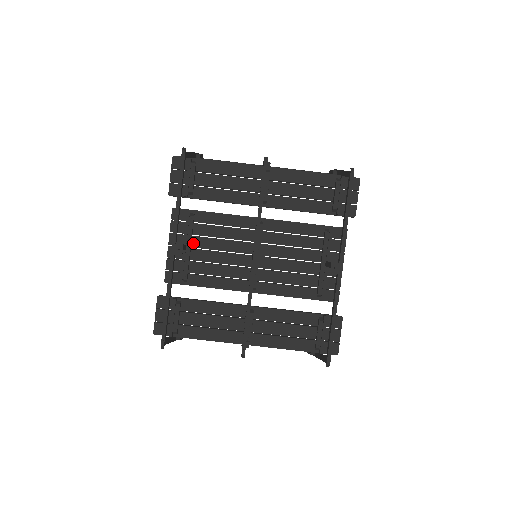
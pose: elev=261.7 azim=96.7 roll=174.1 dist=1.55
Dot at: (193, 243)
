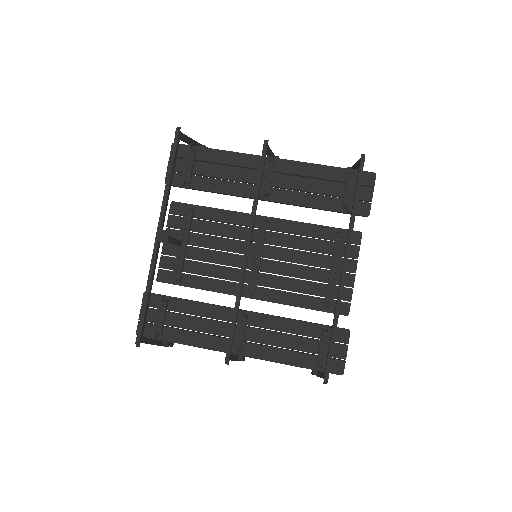
Dot at: (190, 240)
